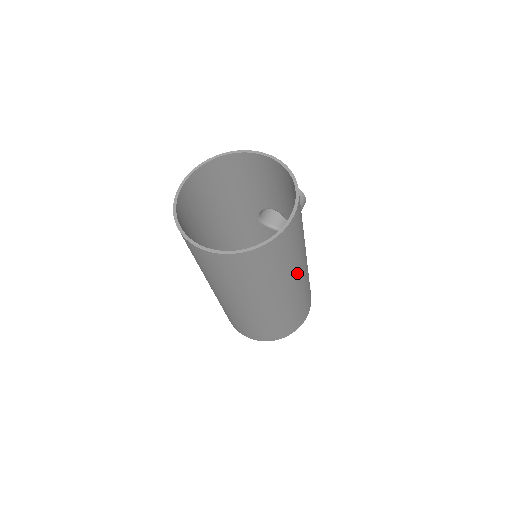
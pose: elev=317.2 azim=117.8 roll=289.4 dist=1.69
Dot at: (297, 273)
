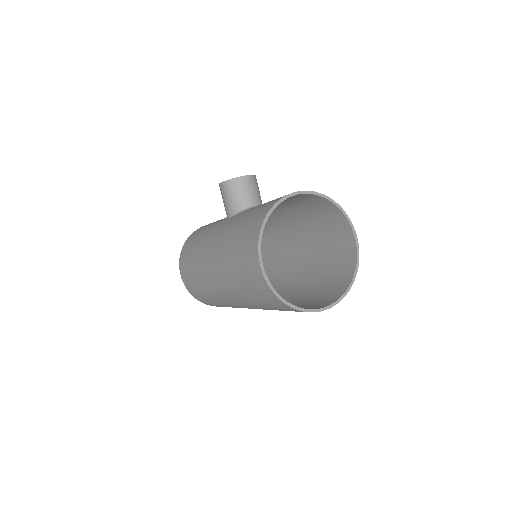
Dot at: (306, 253)
